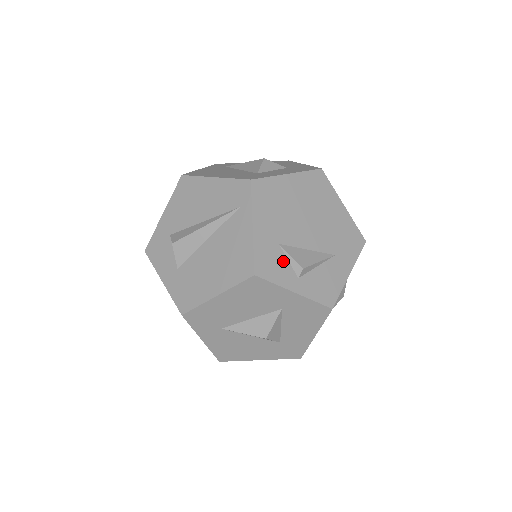
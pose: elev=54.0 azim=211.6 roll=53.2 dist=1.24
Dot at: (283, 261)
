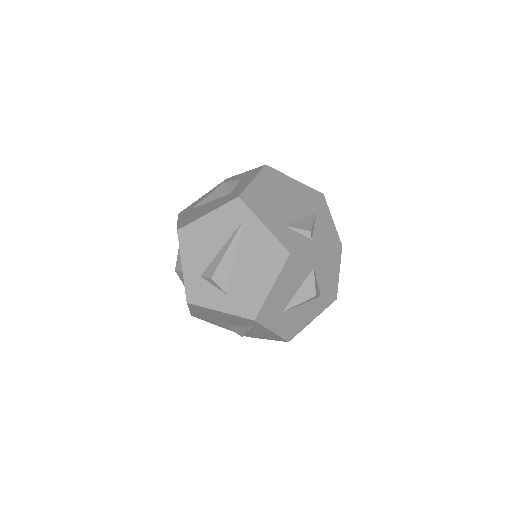
Dot at: (296, 235)
